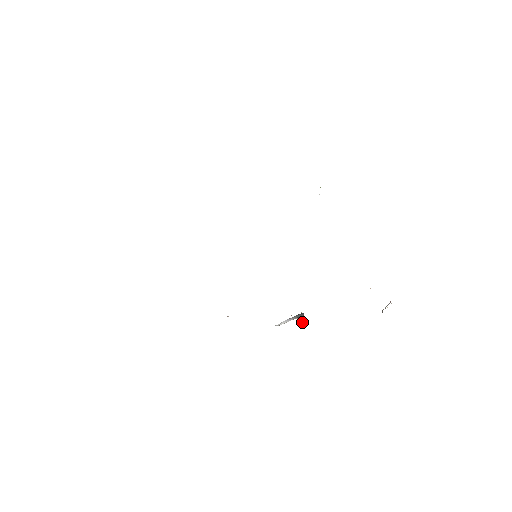
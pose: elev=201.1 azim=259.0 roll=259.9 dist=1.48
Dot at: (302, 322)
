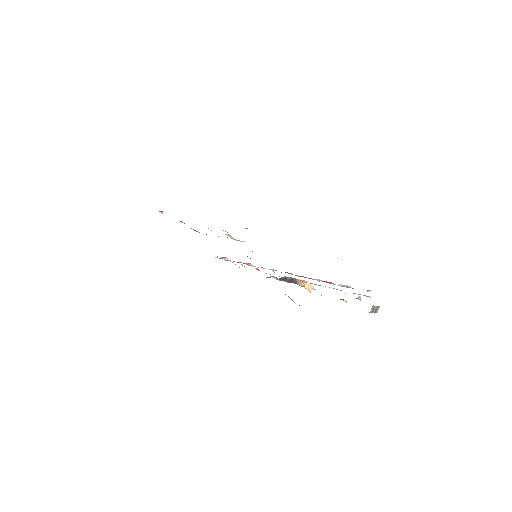
Dot at: occluded
